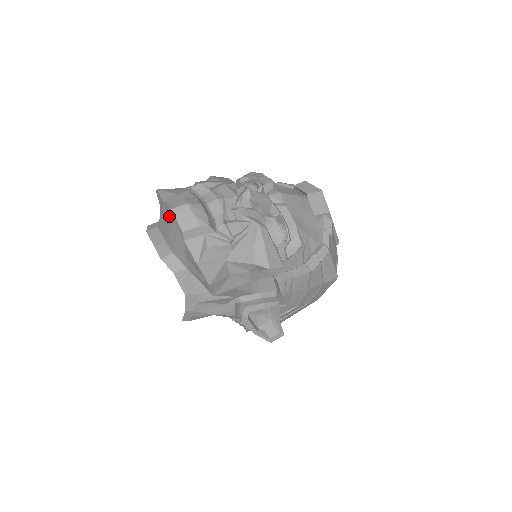
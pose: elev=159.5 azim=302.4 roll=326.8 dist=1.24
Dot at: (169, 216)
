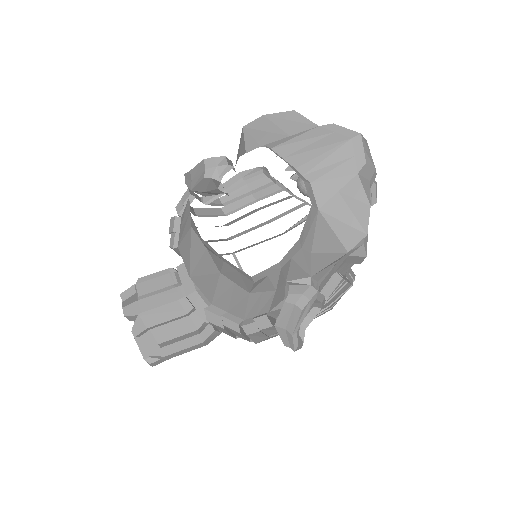
Dot at: (346, 140)
